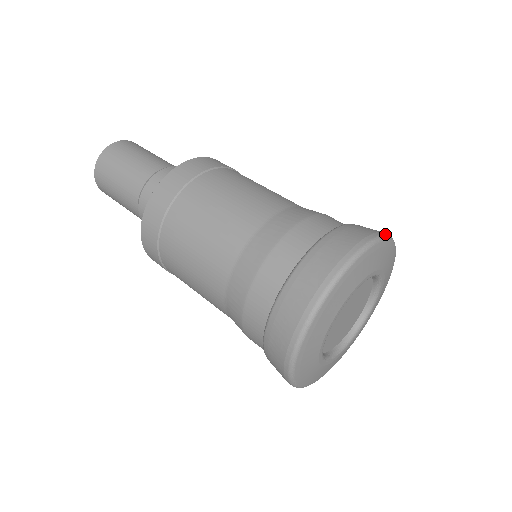
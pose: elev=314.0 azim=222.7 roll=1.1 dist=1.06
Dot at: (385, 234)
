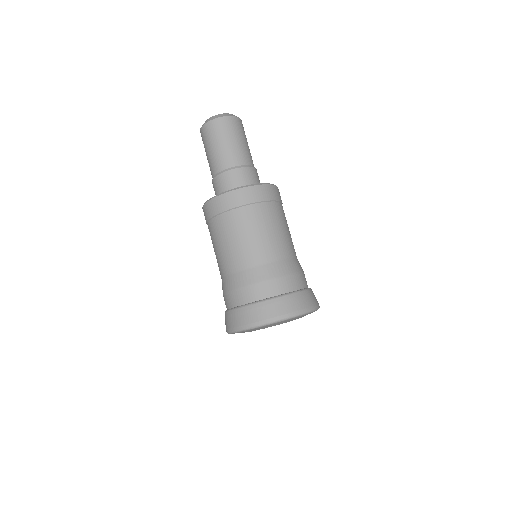
Dot at: (310, 310)
